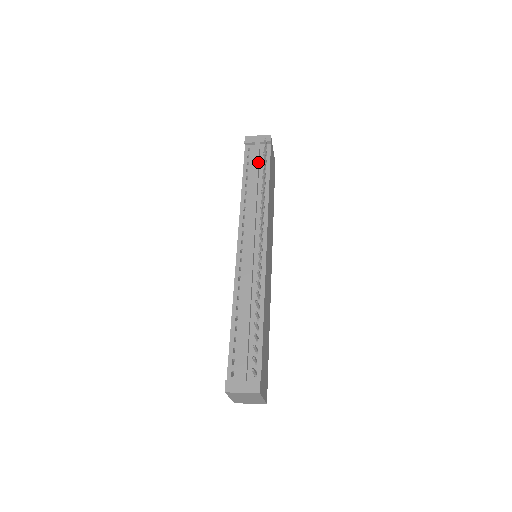
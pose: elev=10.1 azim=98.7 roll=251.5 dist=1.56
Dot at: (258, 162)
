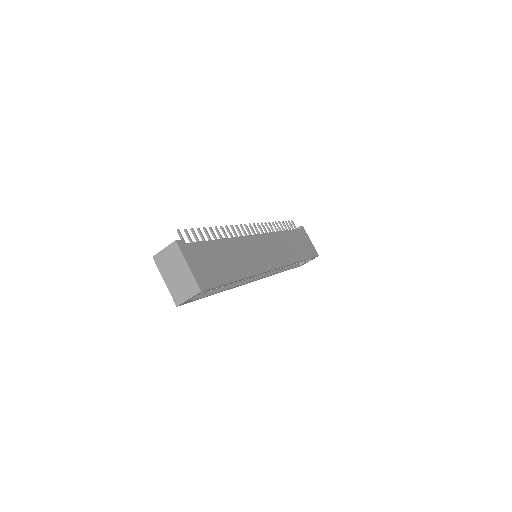
Dot at: occluded
